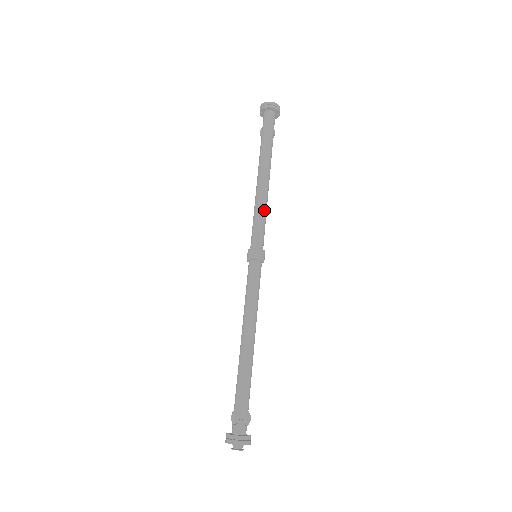
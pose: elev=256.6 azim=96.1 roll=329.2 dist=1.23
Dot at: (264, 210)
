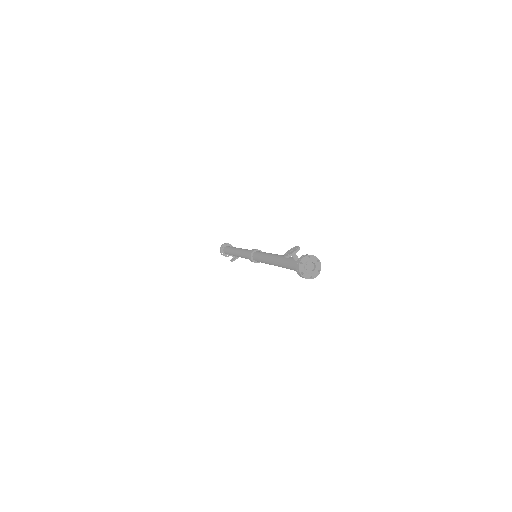
Dot at: (246, 249)
